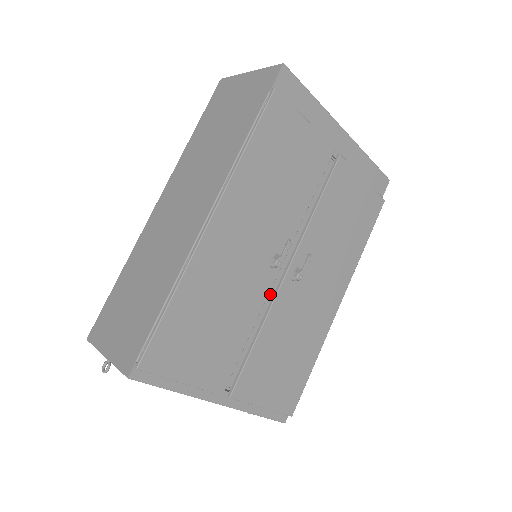
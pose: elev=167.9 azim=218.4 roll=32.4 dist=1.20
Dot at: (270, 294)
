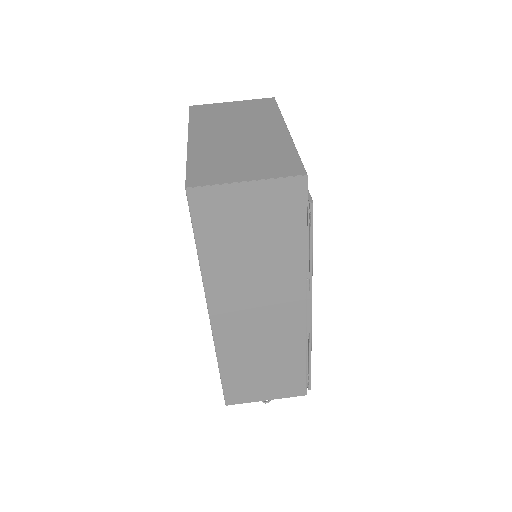
Dot at: occluded
